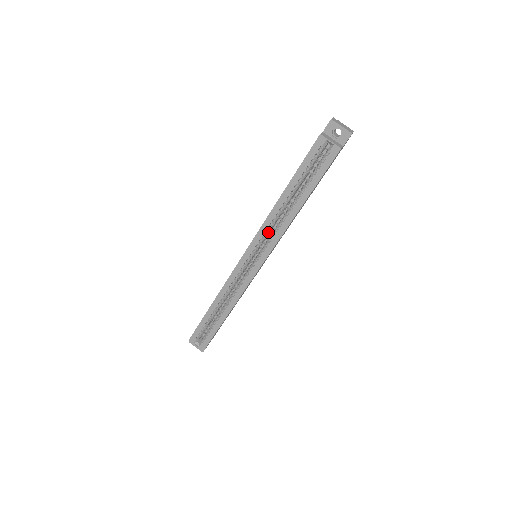
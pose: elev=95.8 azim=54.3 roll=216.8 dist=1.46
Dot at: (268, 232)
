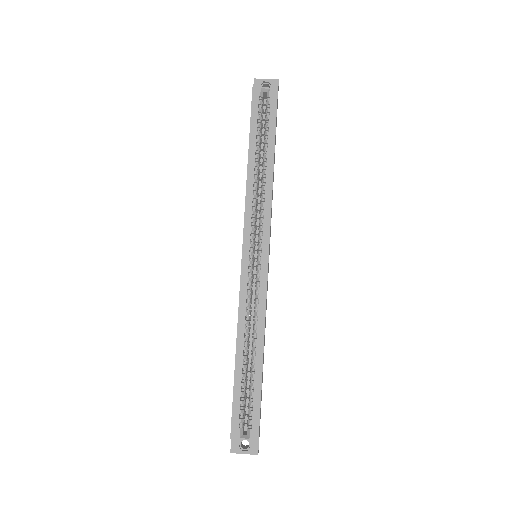
Dot at: (255, 212)
